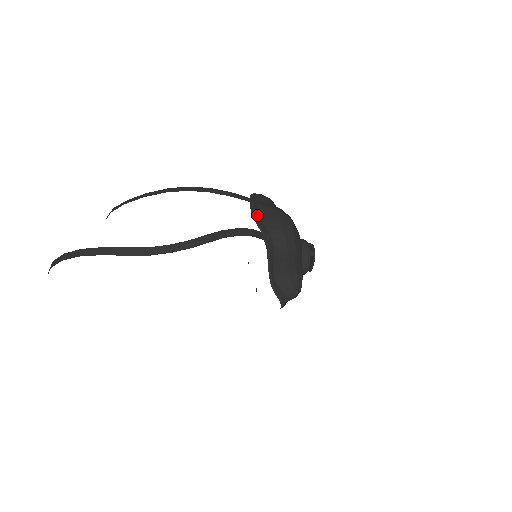
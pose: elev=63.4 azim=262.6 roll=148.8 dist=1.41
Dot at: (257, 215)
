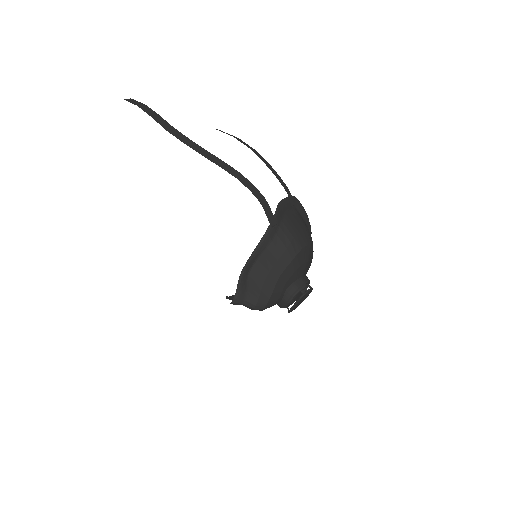
Dot at: (284, 207)
